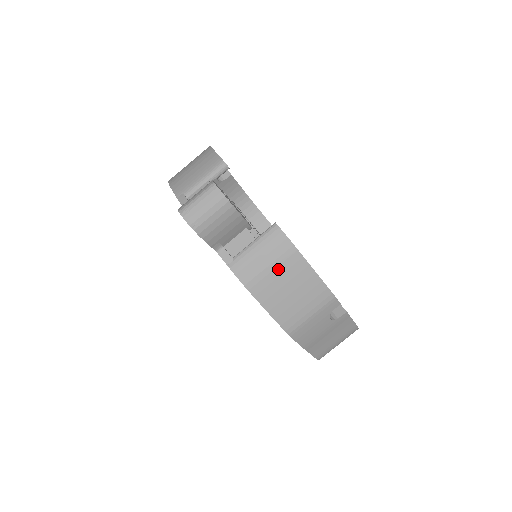
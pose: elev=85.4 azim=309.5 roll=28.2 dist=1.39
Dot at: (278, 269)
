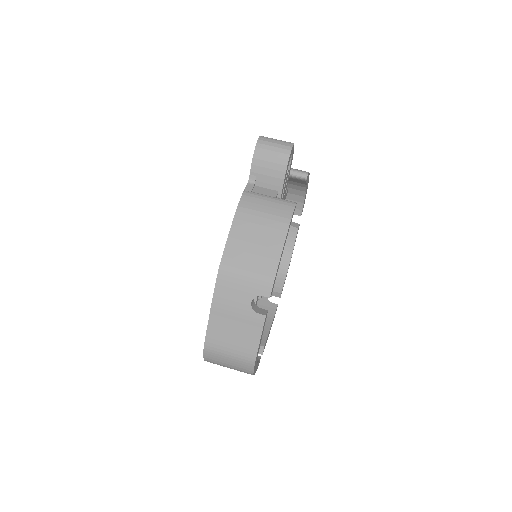
Dot at: (266, 220)
